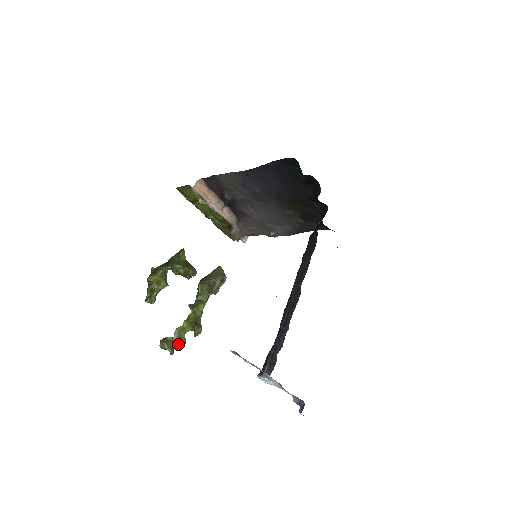
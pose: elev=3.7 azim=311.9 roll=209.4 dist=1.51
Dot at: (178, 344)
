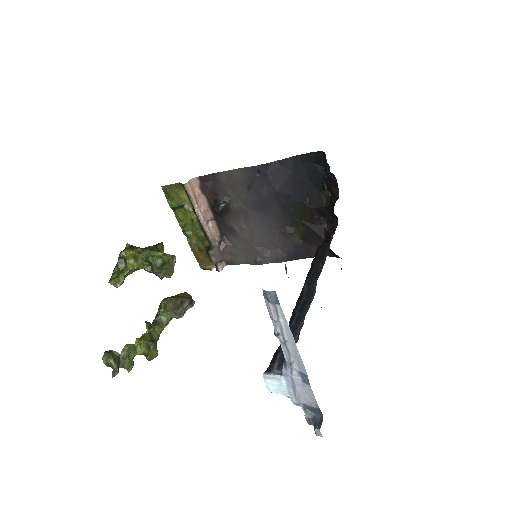
Dot at: (124, 366)
